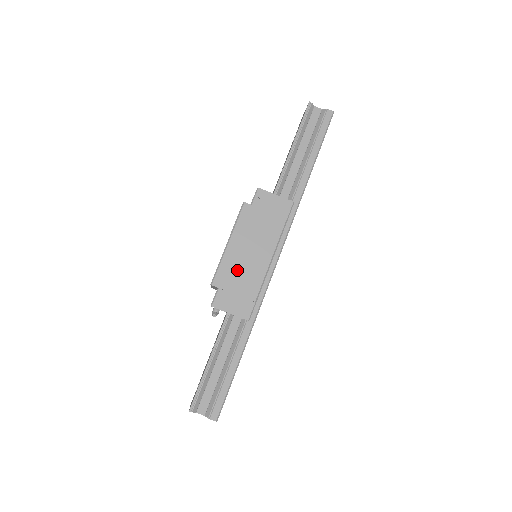
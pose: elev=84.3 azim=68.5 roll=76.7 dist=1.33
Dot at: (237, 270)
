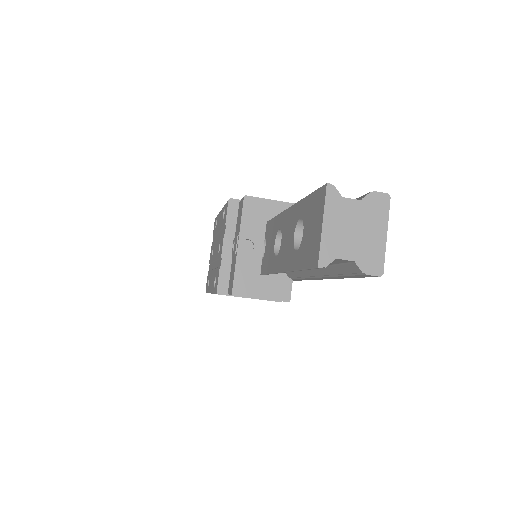
Dot at: occluded
